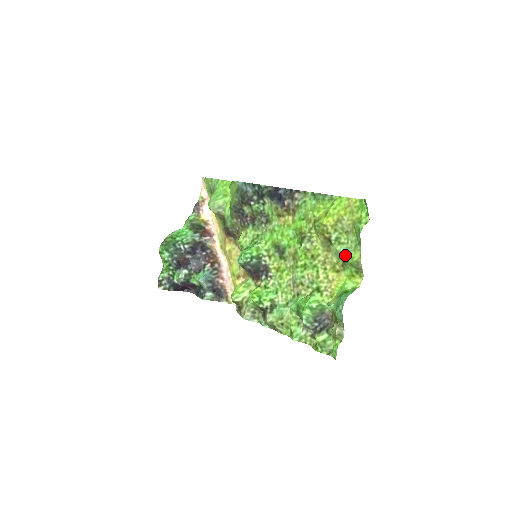
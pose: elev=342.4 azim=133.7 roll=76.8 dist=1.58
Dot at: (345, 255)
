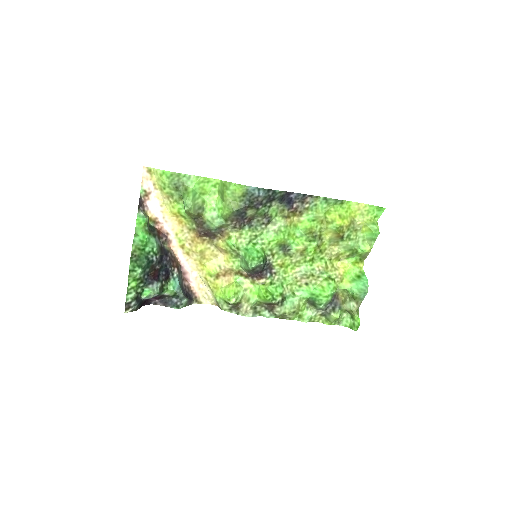
Dot at: (356, 248)
